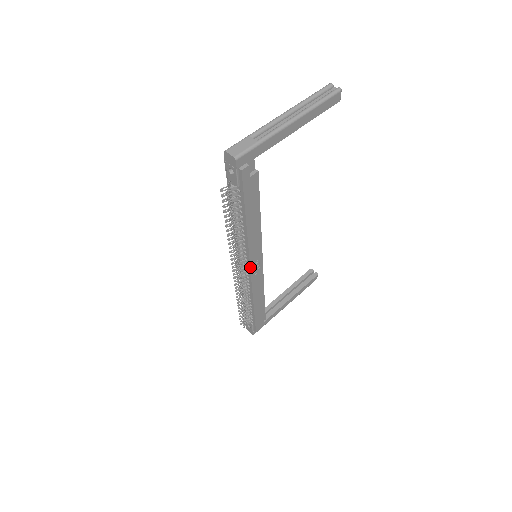
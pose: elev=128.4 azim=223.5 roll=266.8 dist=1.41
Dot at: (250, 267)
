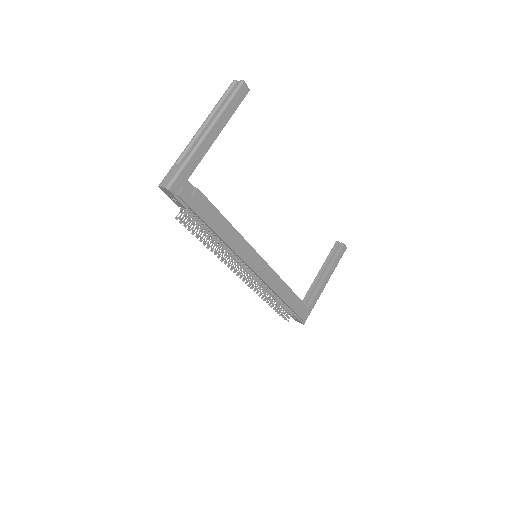
Dot at: (251, 268)
